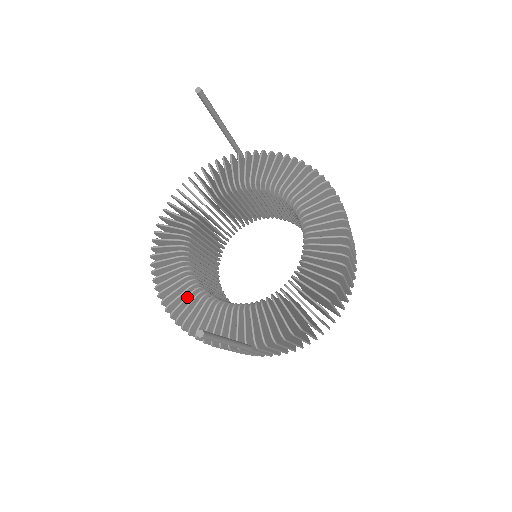
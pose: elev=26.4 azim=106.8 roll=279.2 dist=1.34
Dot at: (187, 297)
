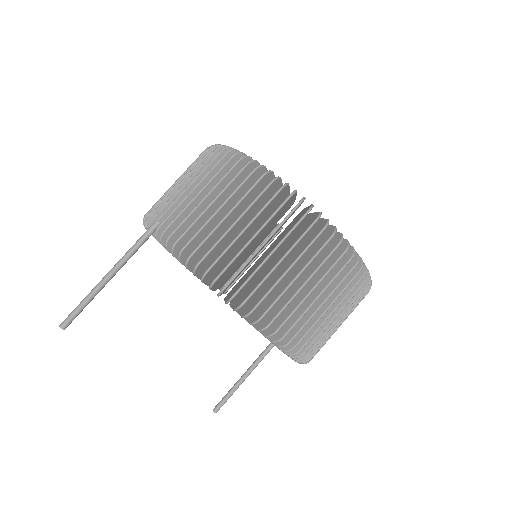
Dot at: occluded
